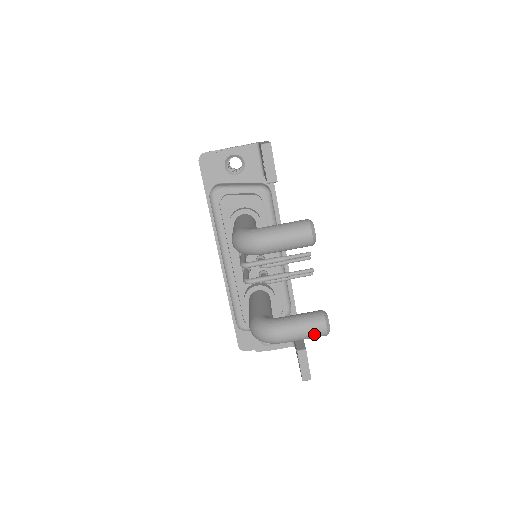
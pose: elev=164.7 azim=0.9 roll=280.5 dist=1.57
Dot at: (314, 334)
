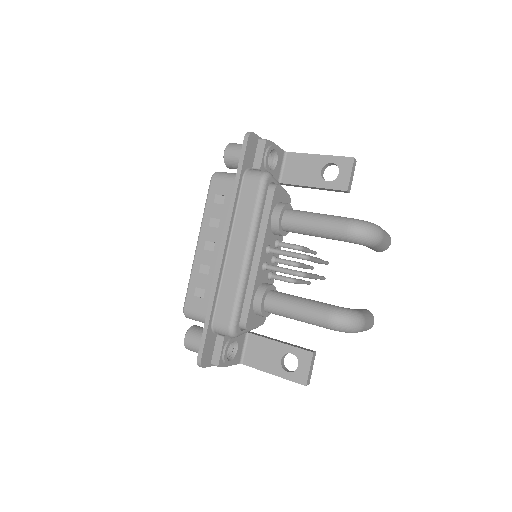
Dot at: (370, 327)
